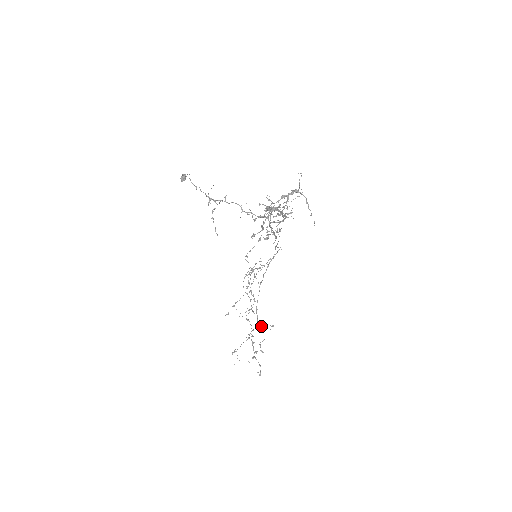
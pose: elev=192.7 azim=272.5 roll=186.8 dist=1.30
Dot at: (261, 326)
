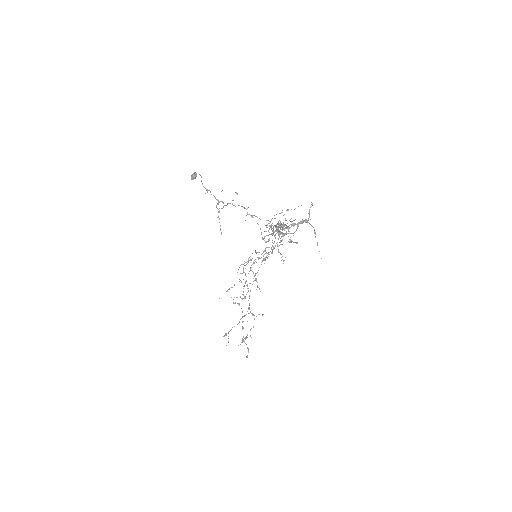
Dot at: (252, 314)
